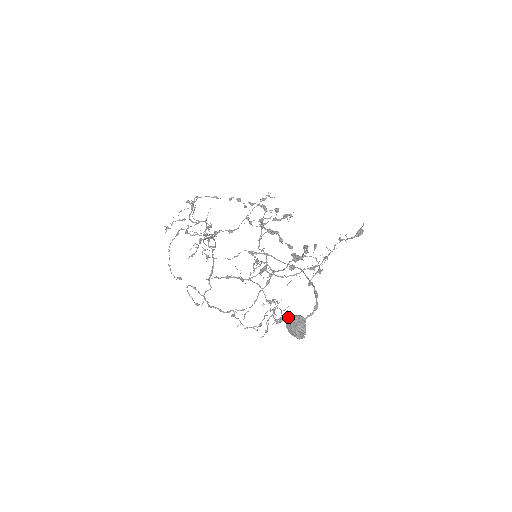
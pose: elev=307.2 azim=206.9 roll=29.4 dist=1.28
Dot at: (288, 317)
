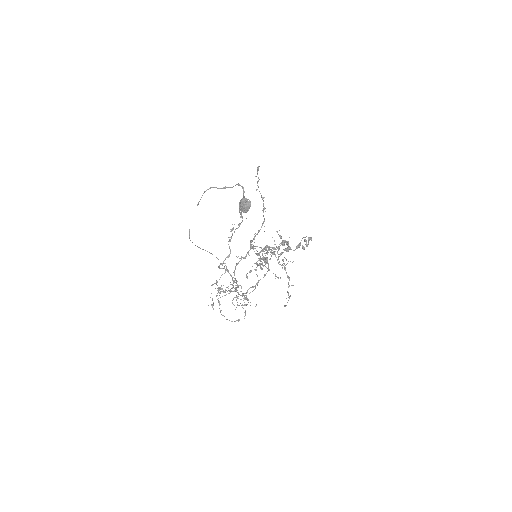
Dot at: (239, 207)
